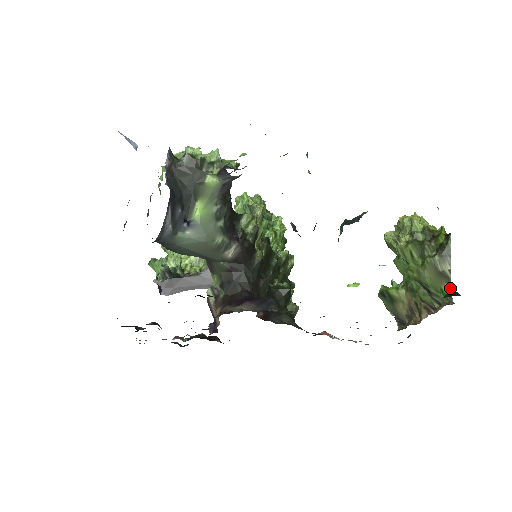
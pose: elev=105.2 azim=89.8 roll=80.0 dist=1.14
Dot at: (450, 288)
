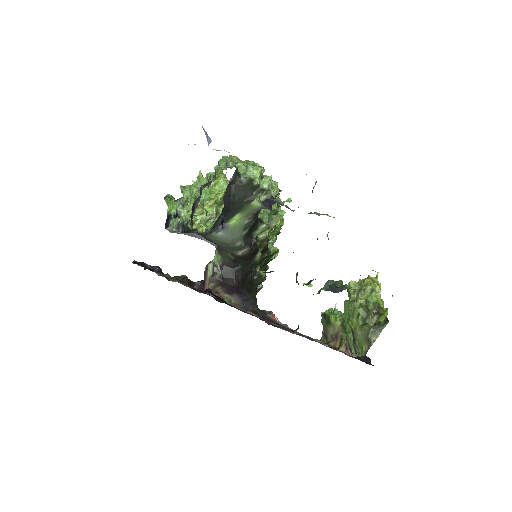
Dot at: occluded
